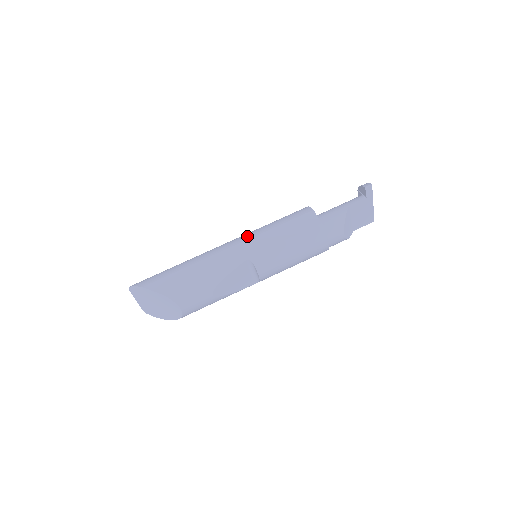
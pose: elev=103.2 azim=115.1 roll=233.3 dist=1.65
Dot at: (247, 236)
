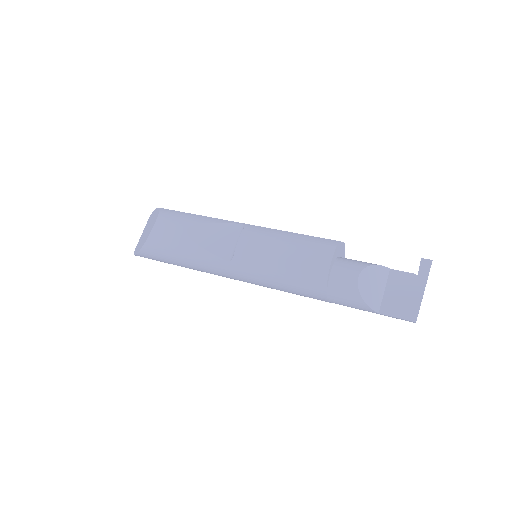
Dot at: occluded
